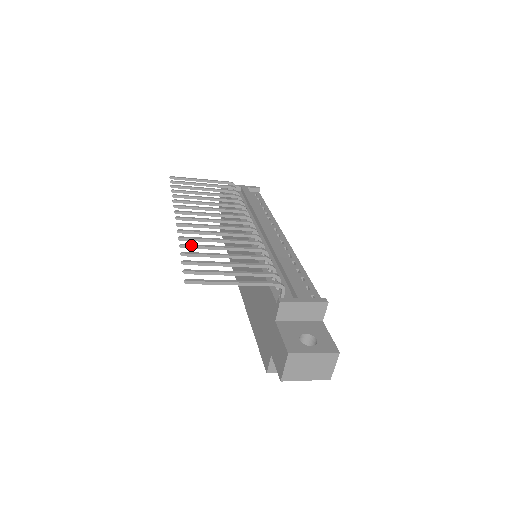
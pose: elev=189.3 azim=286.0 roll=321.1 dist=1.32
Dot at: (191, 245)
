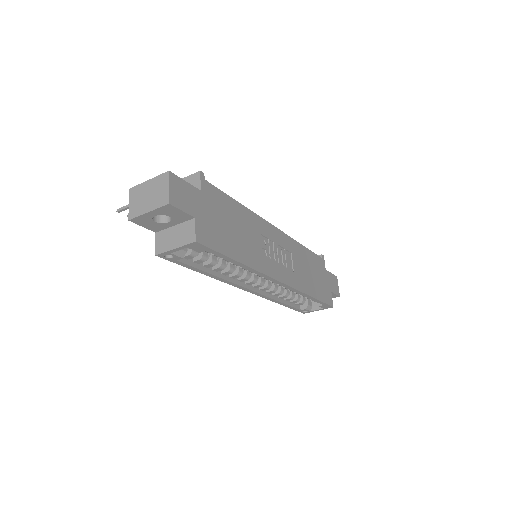
Dot at: occluded
